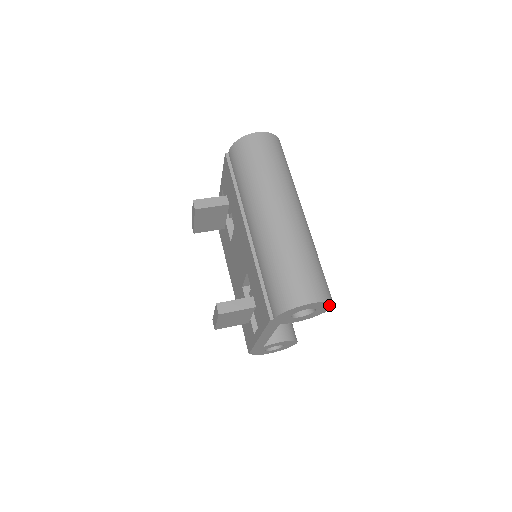
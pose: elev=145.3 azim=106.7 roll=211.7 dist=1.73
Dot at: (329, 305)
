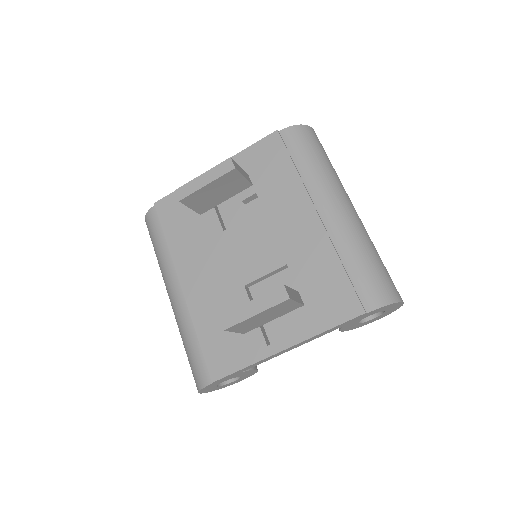
Dot at: (384, 315)
